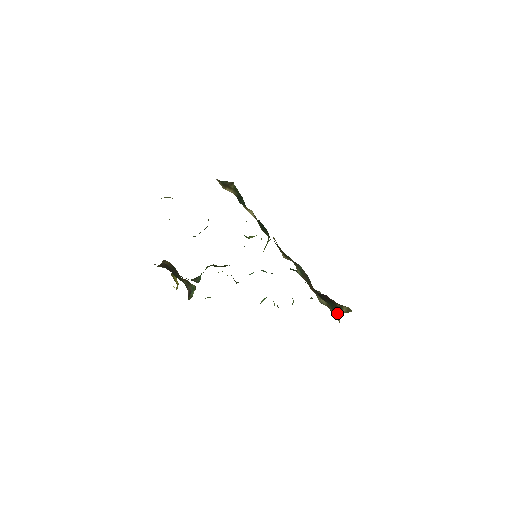
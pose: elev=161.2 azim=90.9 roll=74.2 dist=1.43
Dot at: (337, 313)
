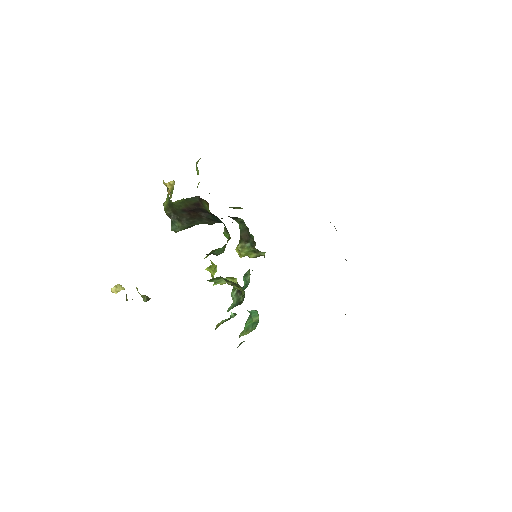
Dot at: occluded
